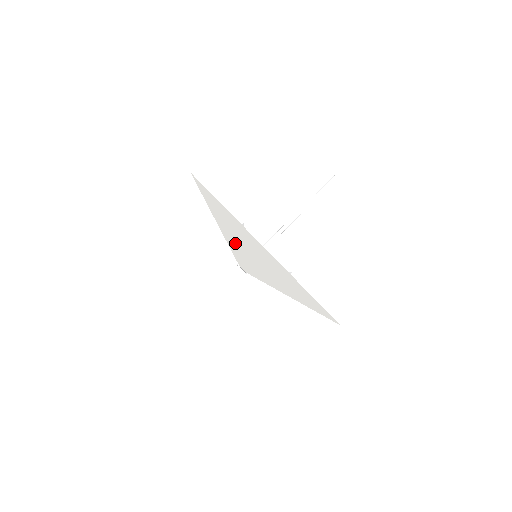
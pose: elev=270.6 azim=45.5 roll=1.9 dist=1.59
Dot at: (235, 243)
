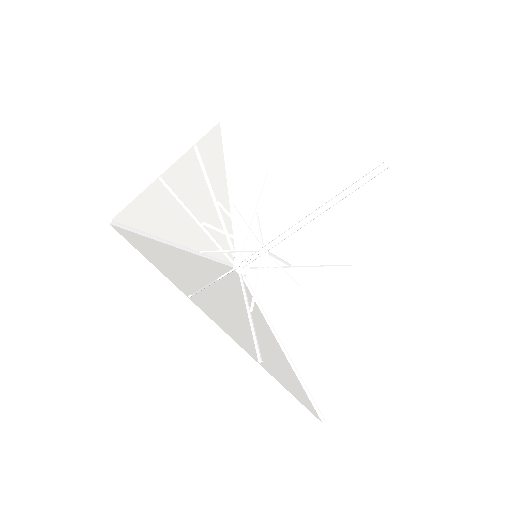
Dot at: (208, 272)
